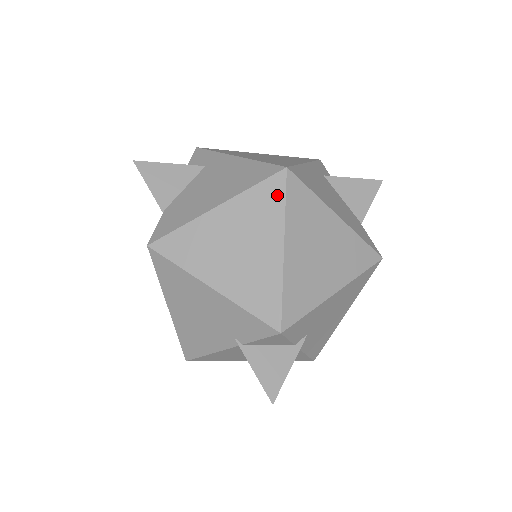
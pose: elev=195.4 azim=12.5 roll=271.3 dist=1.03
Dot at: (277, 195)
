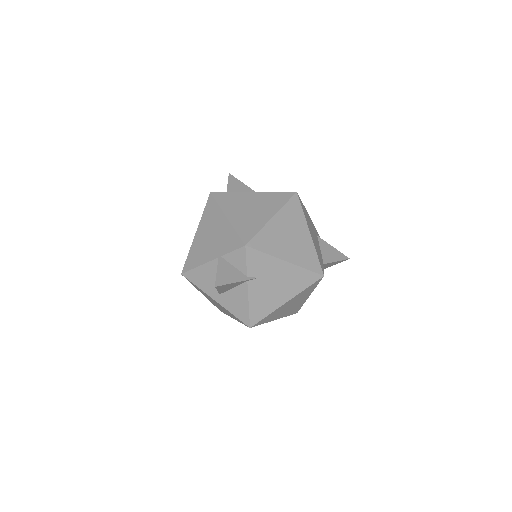
Dot at: (285, 199)
